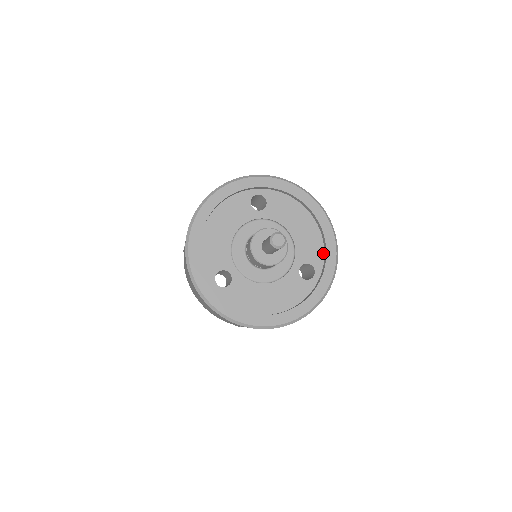
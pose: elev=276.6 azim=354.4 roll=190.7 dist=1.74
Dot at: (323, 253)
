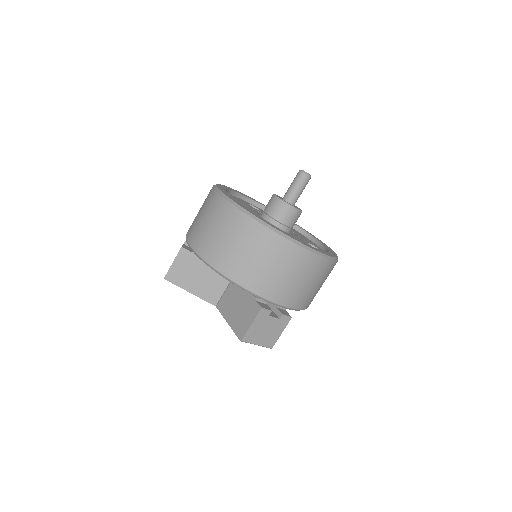
Dot at: (316, 245)
